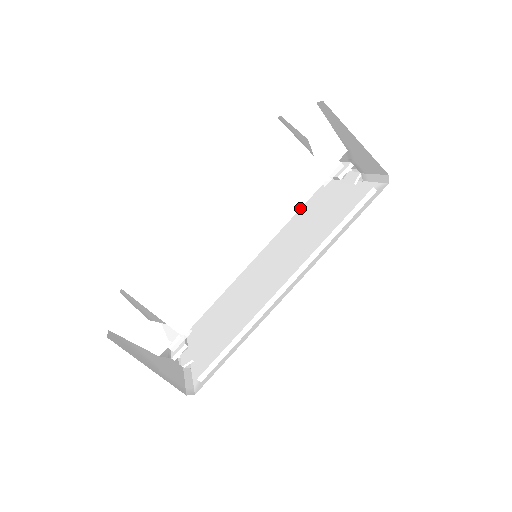
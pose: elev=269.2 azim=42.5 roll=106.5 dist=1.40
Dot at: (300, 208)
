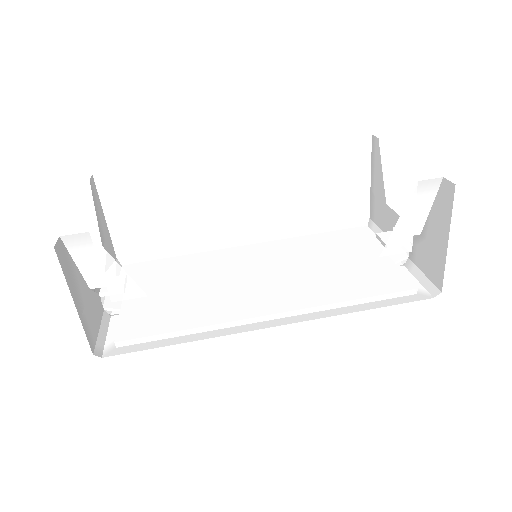
Dot at: (320, 230)
